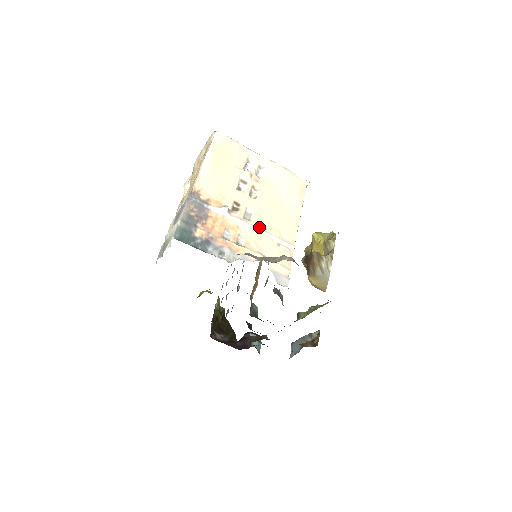
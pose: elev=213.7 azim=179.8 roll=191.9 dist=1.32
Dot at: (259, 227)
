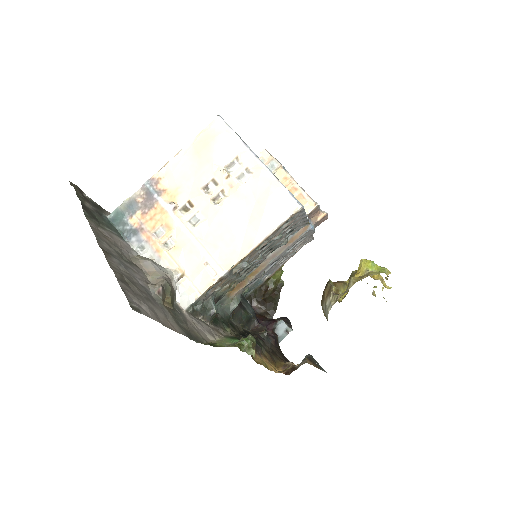
Dot at: (198, 237)
